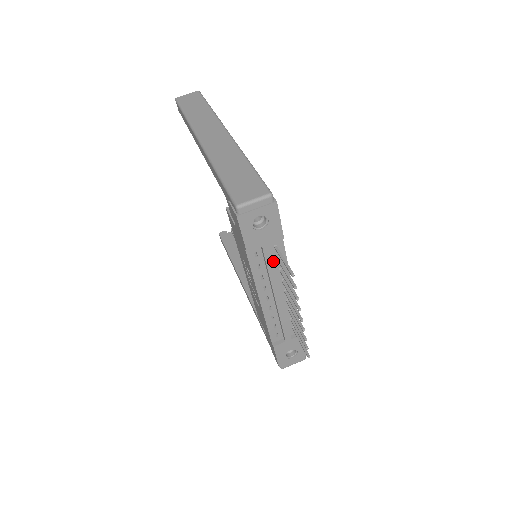
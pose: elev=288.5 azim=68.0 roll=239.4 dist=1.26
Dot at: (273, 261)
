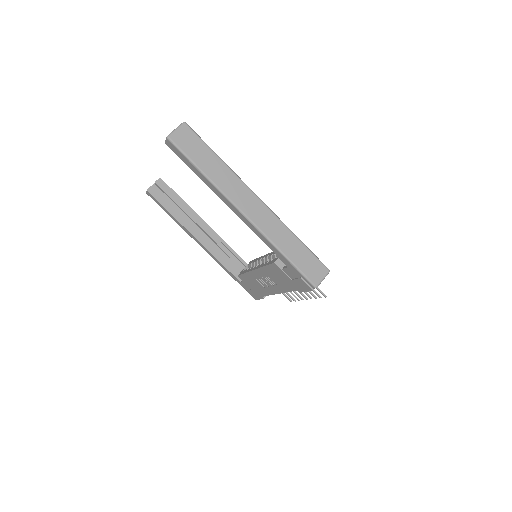
Dot at: occluded
